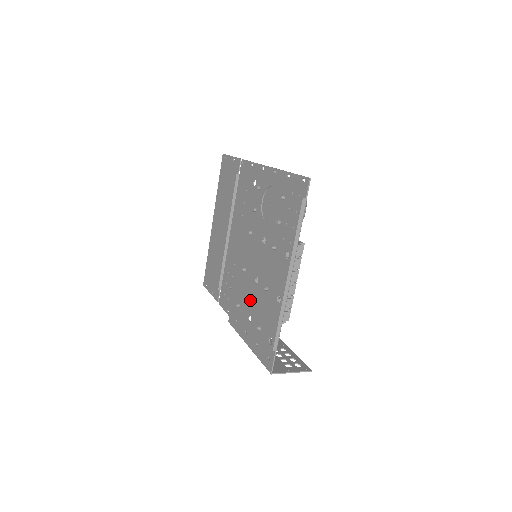
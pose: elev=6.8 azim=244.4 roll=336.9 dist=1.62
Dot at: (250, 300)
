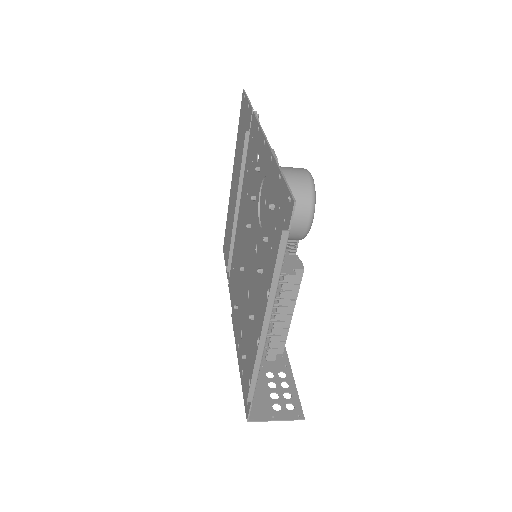
Dot at: (243, 312)
